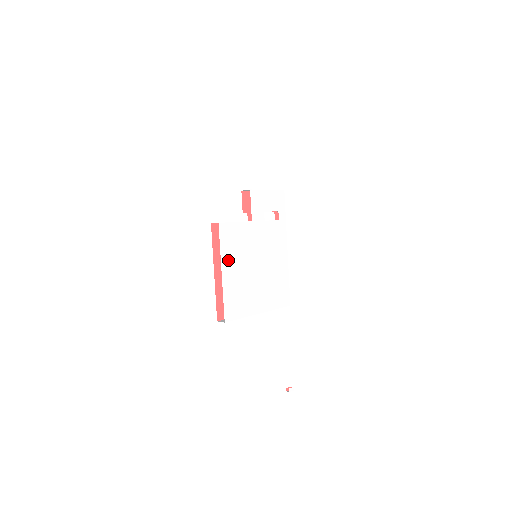
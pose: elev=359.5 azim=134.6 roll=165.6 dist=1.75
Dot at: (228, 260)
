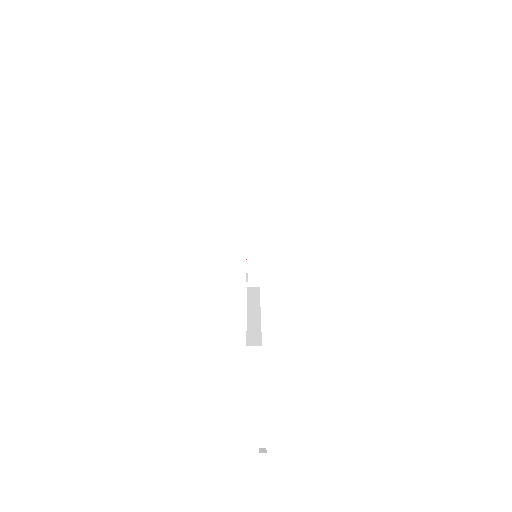
Dot at: occluded
